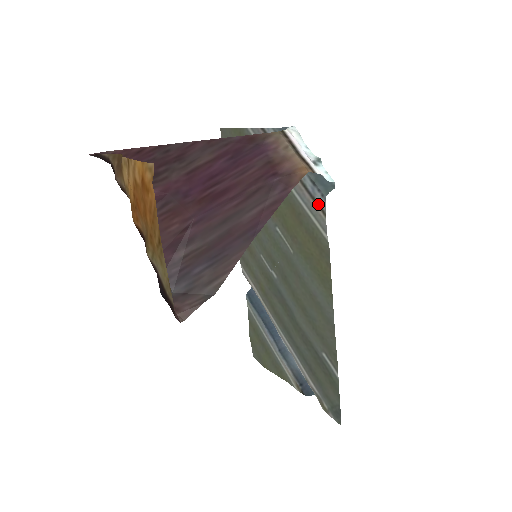
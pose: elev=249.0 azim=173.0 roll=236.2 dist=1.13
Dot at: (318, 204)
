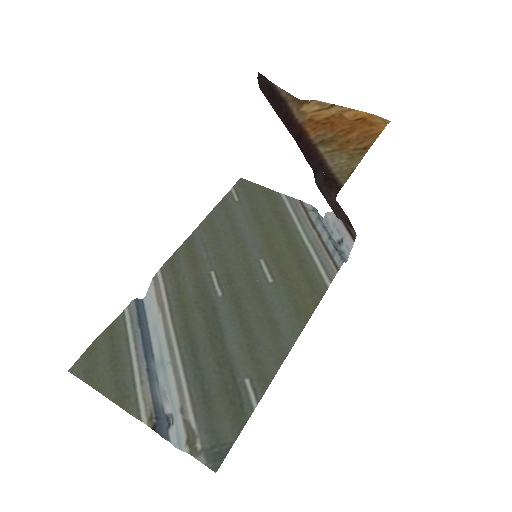
Dot at: (334, 261)
